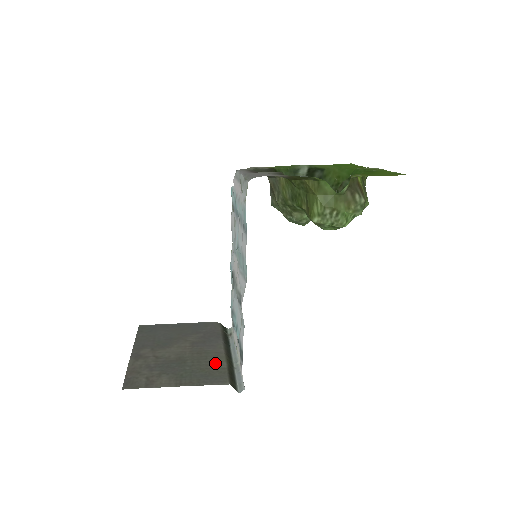
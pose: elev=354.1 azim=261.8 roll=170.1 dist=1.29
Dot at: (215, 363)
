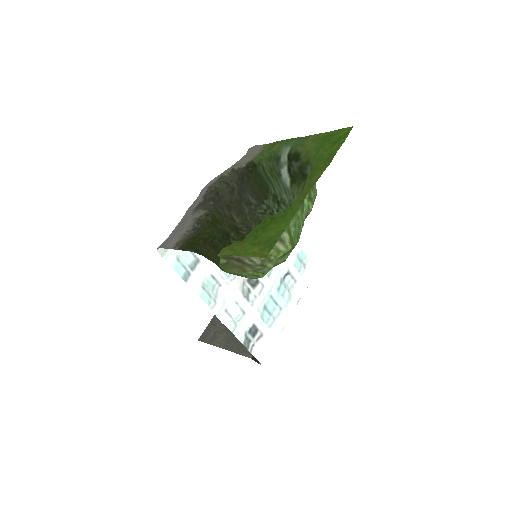
Dot at: occluded
